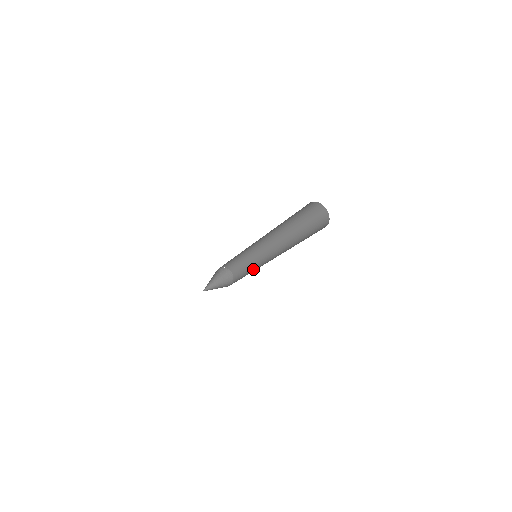
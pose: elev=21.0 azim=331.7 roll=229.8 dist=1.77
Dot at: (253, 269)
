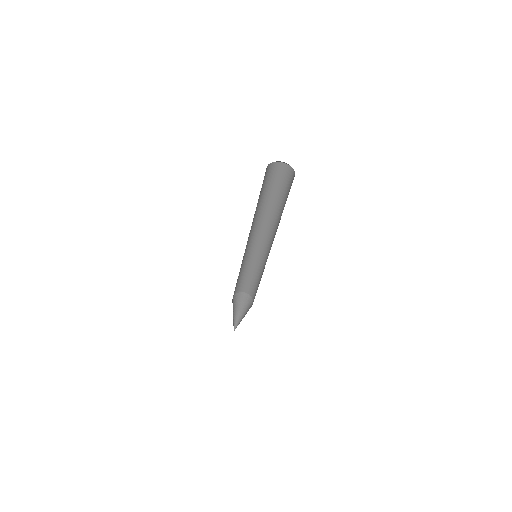
Dot at: (261, 269)
